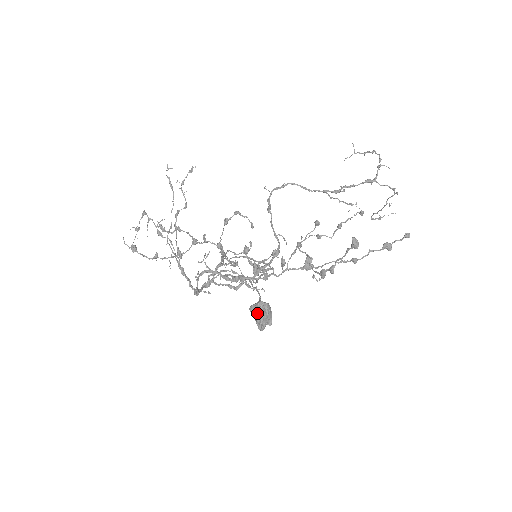
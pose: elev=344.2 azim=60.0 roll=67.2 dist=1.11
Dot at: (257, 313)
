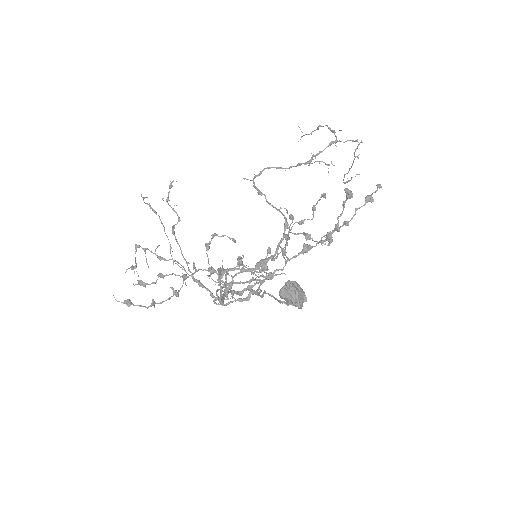
Dot at: (289, 294)
